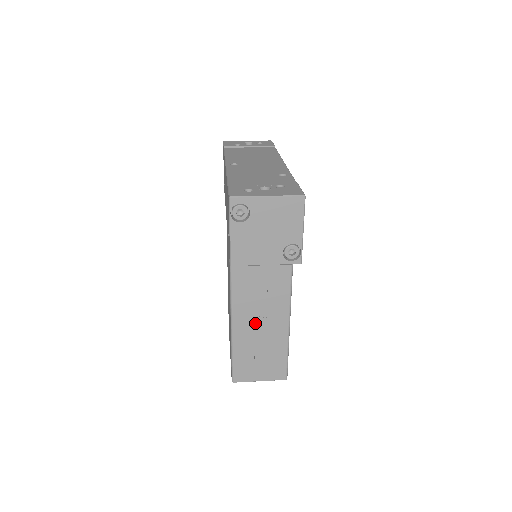
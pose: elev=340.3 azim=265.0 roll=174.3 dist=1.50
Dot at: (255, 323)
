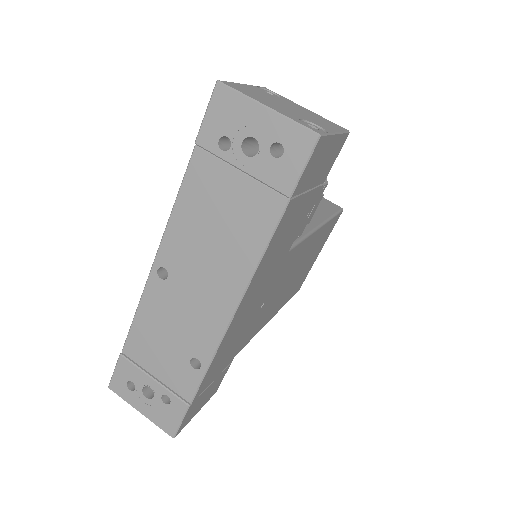
Dot at: occluded
